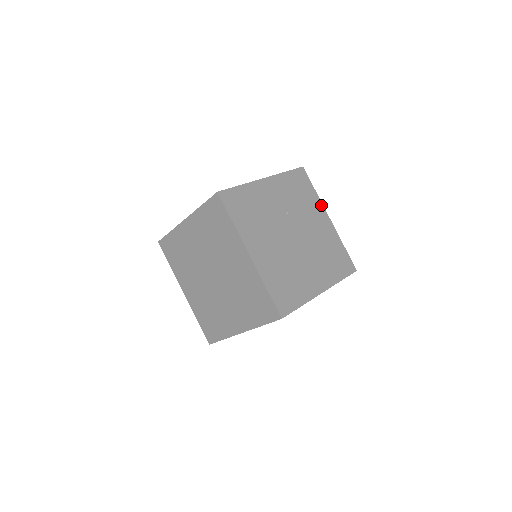
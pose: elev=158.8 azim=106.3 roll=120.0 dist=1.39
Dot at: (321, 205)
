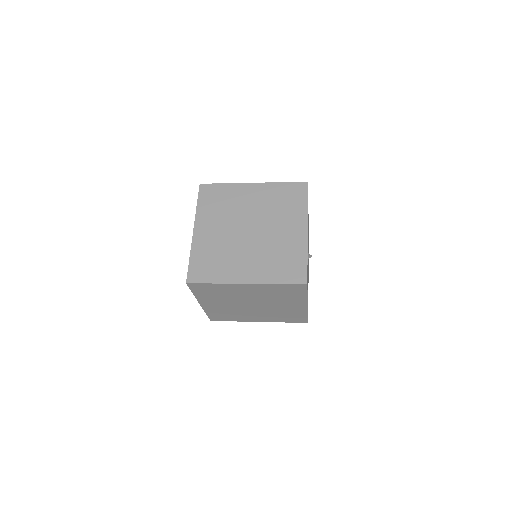
Dot at: occluded
